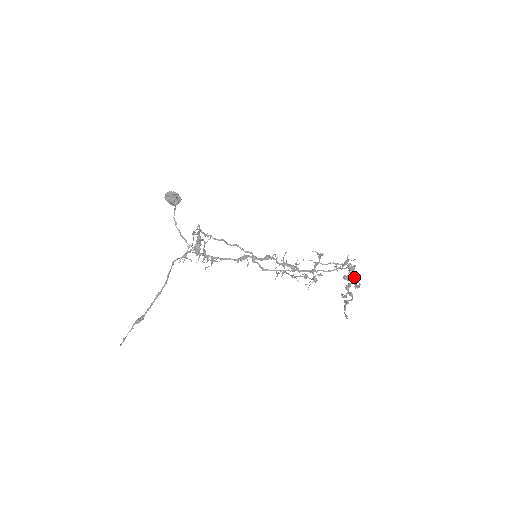
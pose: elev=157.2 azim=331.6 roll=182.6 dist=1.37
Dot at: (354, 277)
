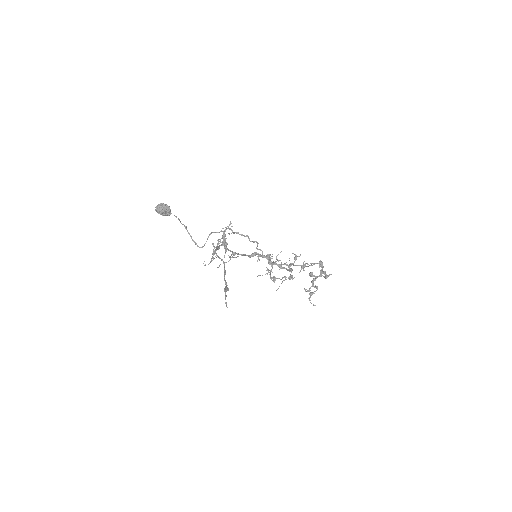
Dot at: (323, 271)
